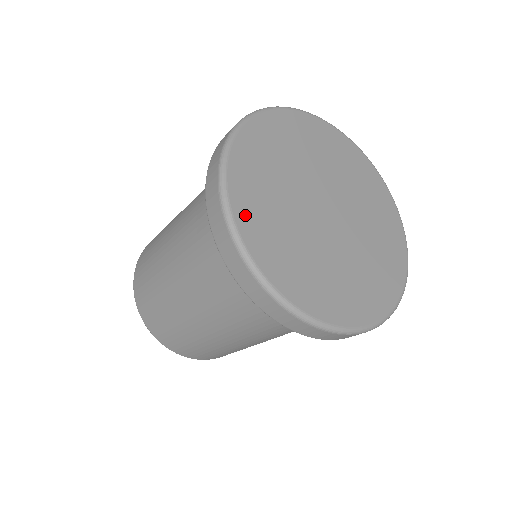
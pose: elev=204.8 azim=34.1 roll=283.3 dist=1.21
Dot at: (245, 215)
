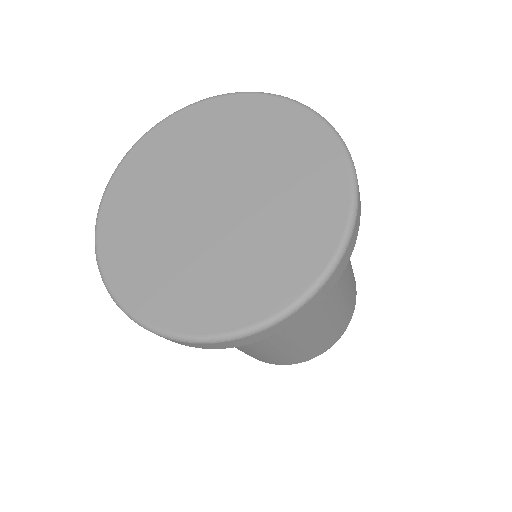
Dot at: (113, 258)
